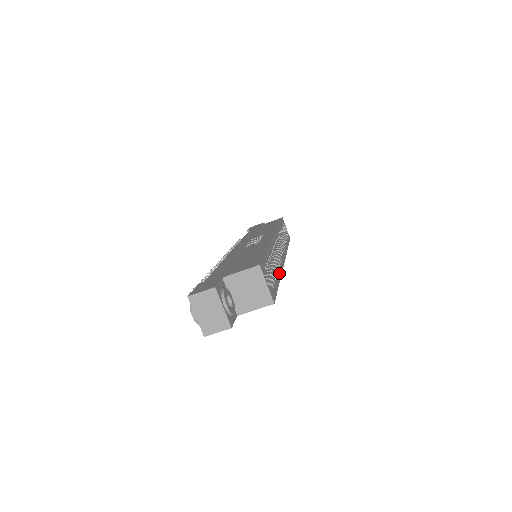
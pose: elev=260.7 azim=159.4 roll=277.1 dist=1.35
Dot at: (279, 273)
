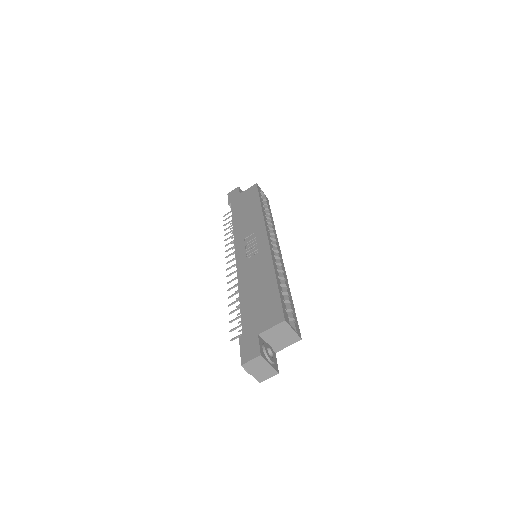
Dot at: (287, 286)
